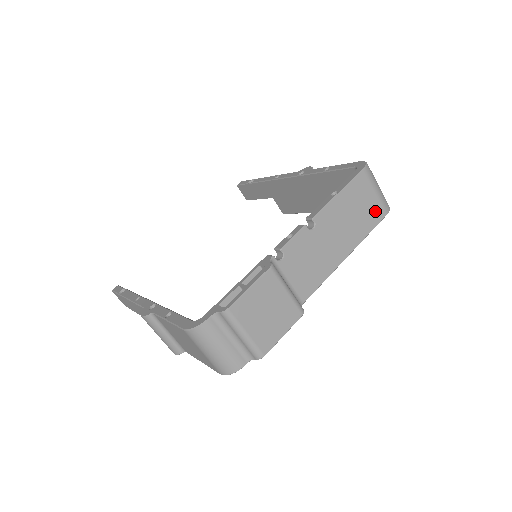
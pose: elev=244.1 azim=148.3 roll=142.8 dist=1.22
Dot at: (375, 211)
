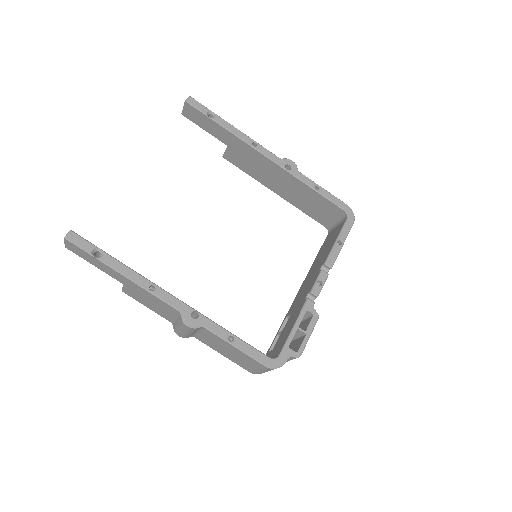
Dot at: occluded
